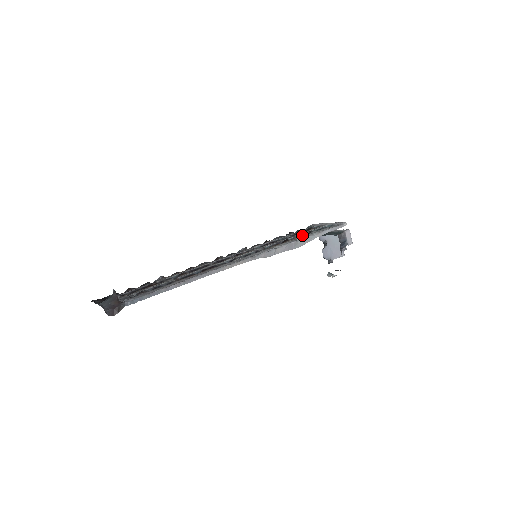
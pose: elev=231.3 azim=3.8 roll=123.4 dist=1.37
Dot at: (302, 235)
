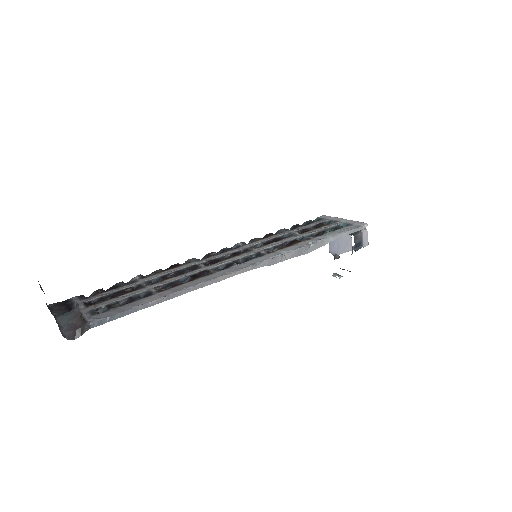
Dot at: (313, 234)
